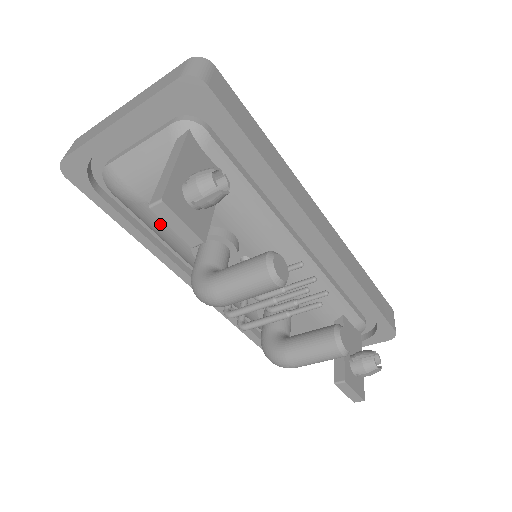
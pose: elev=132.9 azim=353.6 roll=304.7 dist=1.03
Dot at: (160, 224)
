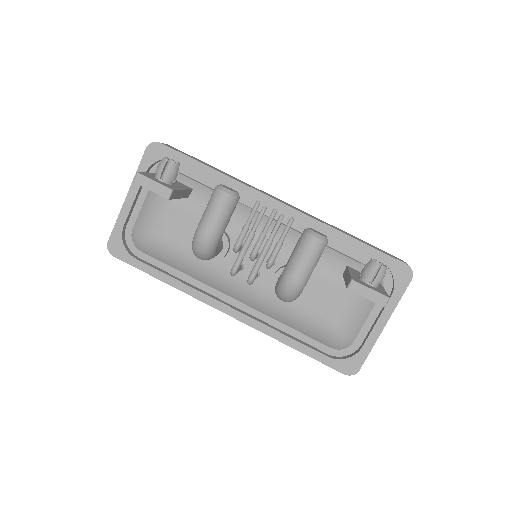
Dot at: (174, 250)
